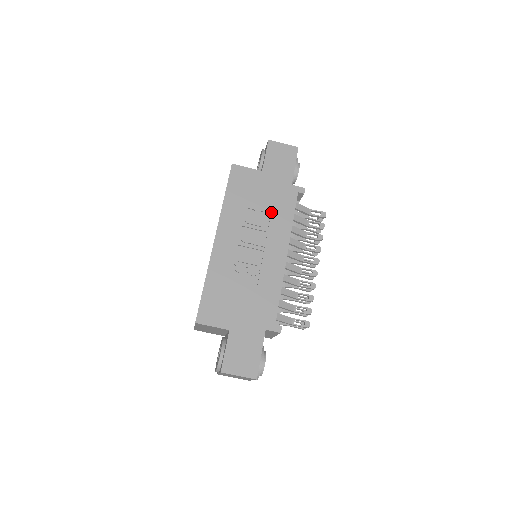
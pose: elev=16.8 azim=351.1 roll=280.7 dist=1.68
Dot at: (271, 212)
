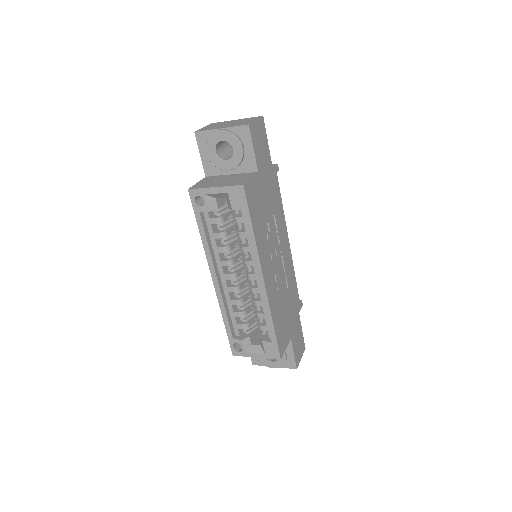
Dot at: (274, 213)
